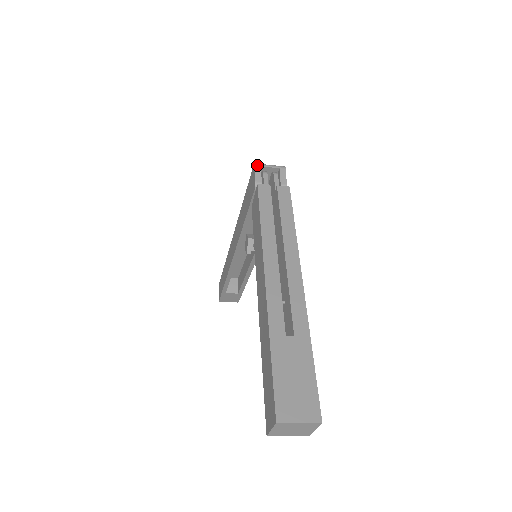
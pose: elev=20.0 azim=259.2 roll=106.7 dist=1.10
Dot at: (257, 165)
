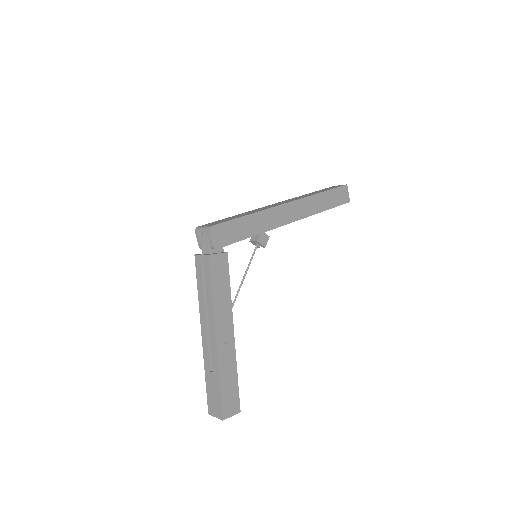
Dot at: (196, 232)
